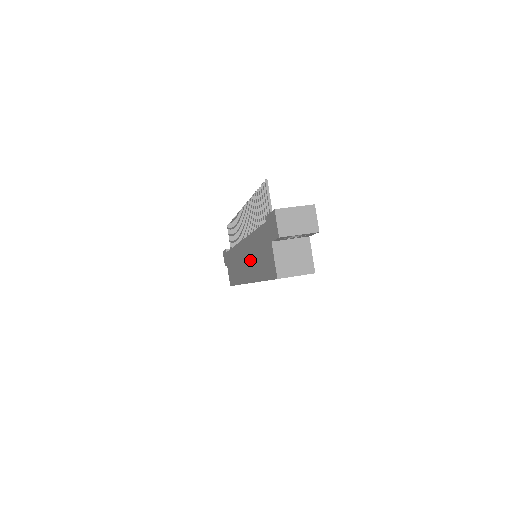
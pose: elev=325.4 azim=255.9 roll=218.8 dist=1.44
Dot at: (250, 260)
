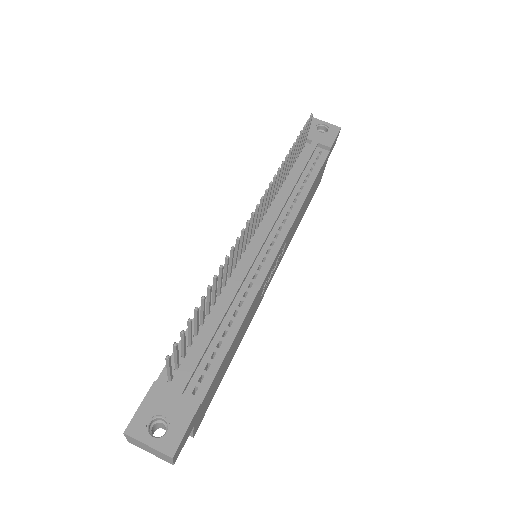
Dot at: occluded
